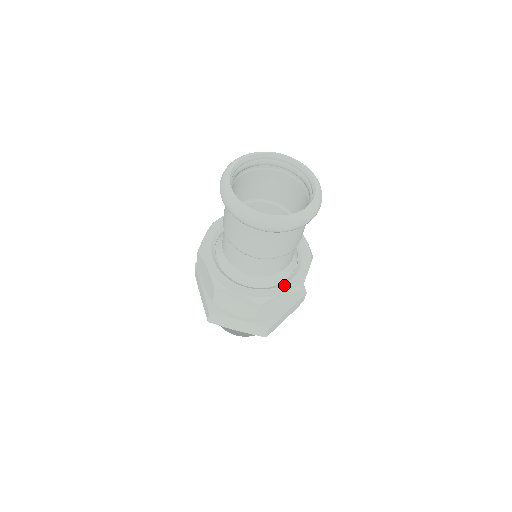
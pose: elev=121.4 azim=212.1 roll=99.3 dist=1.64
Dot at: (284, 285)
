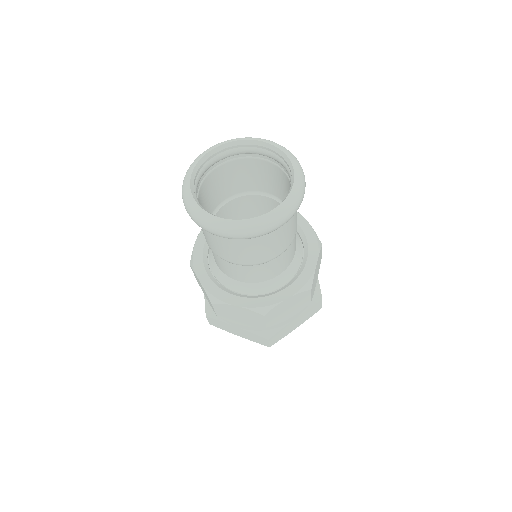
Dot at: (309, 254)
